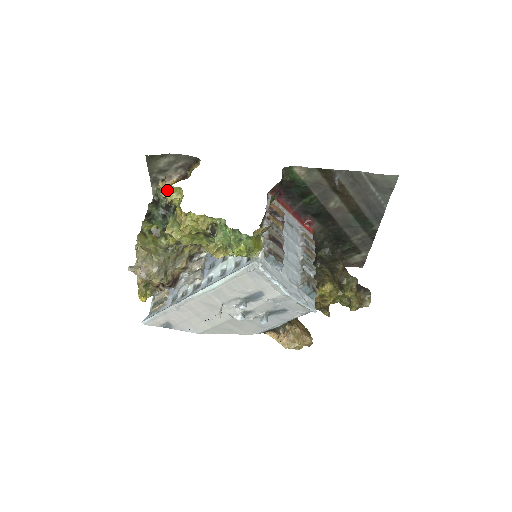
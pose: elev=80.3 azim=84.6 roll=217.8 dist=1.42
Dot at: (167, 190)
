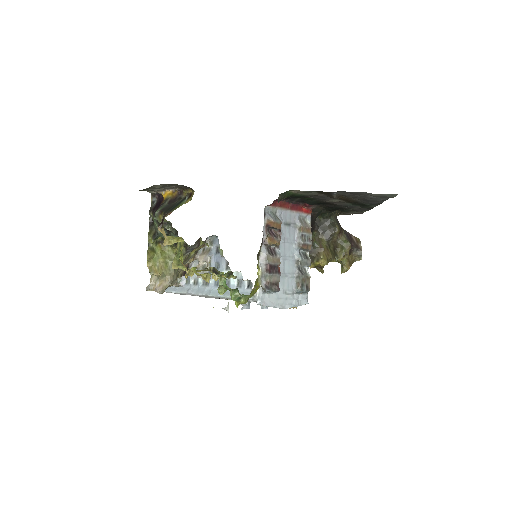
Dot at: (167, 238)
